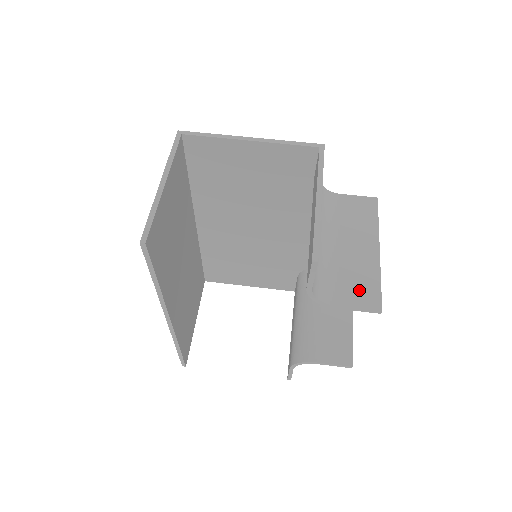
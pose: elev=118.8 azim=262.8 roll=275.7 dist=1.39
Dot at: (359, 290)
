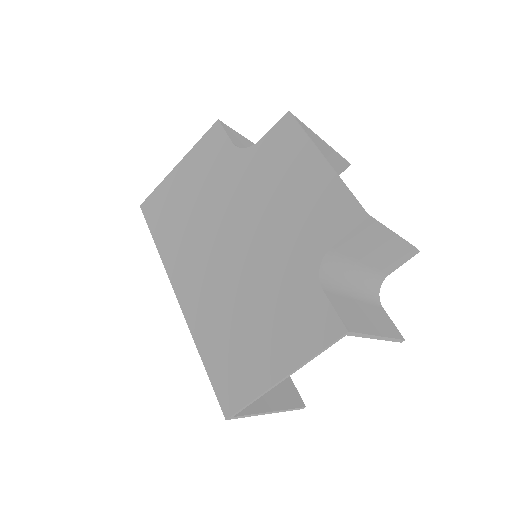
Dot at: (398, 261)
